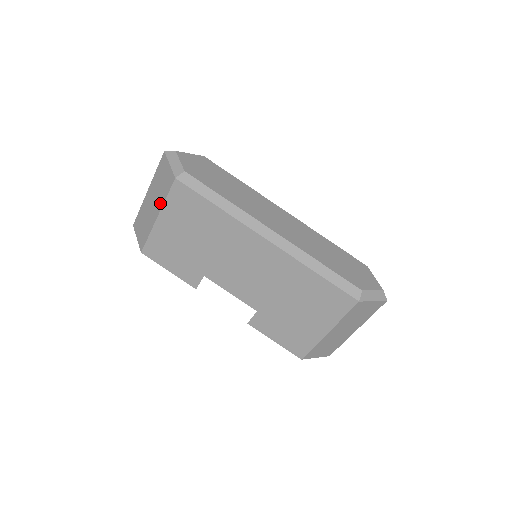
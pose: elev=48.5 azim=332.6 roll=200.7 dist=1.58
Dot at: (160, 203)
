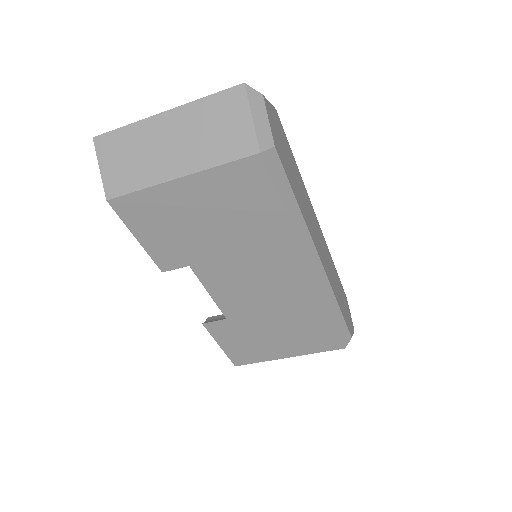
Dot at: (199, 161)
